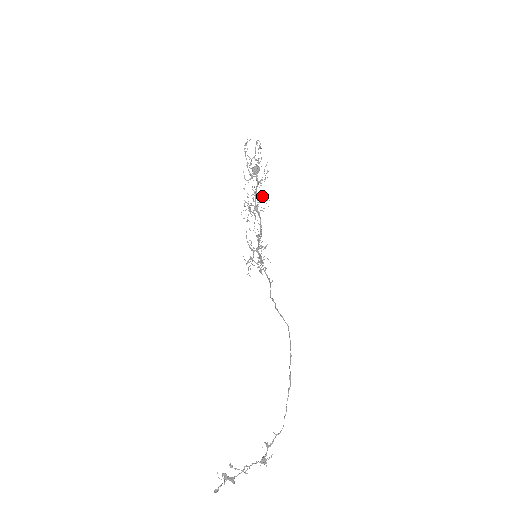
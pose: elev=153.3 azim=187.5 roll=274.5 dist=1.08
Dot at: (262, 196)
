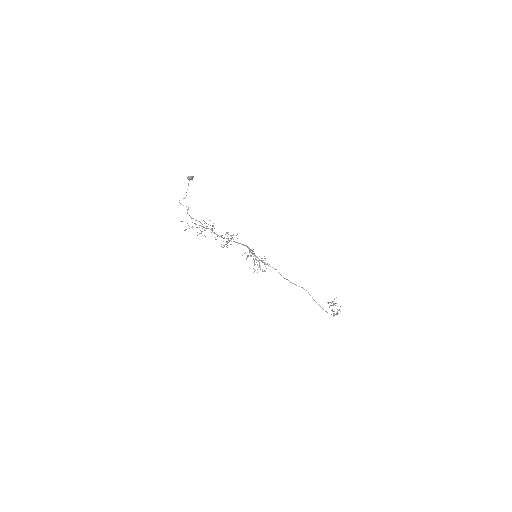
Dot at: occluded
